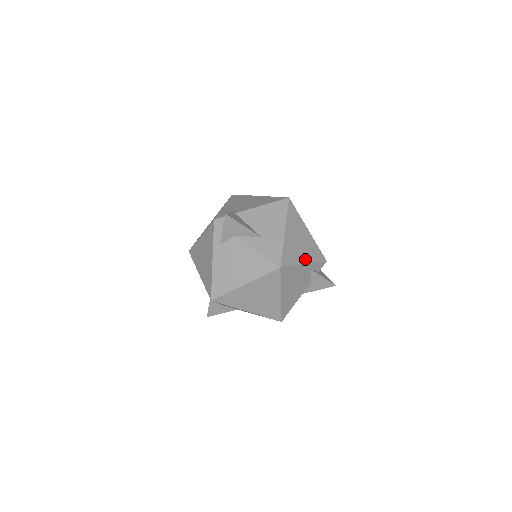
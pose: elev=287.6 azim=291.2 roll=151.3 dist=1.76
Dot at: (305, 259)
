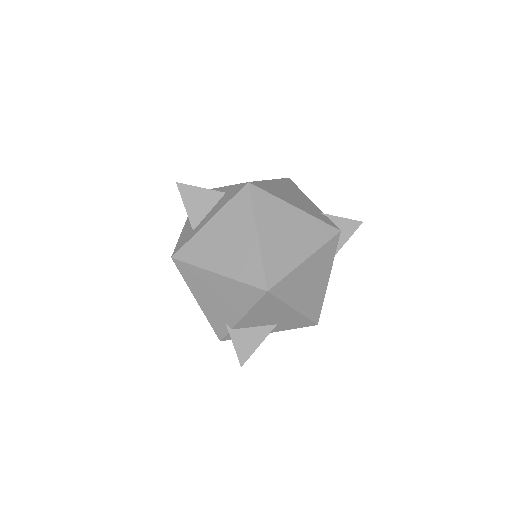
Dot at: (325, 278)
